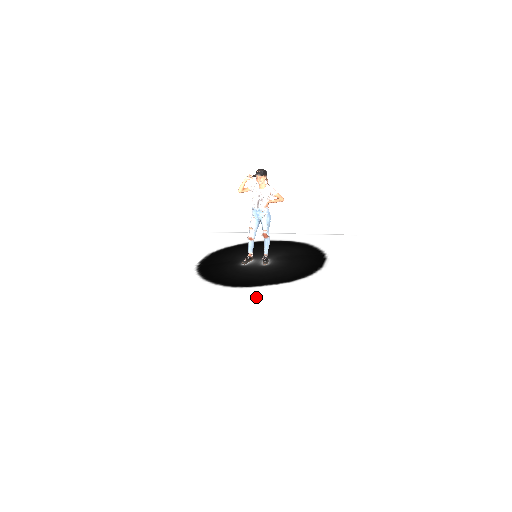
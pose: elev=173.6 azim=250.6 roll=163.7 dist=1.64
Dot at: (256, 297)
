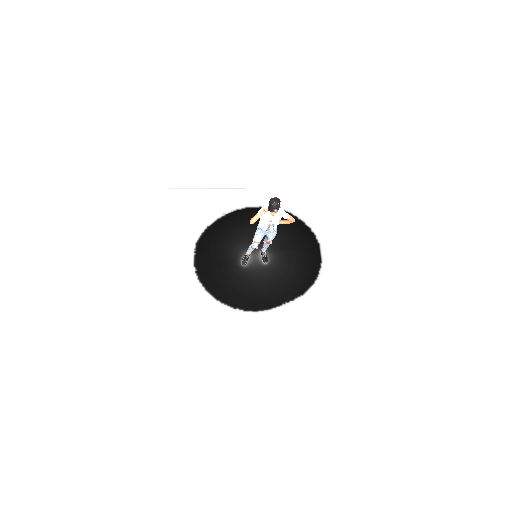
Dot at: (284, 327)
